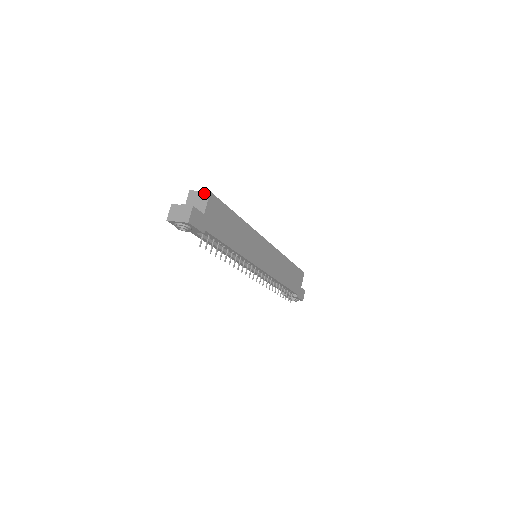
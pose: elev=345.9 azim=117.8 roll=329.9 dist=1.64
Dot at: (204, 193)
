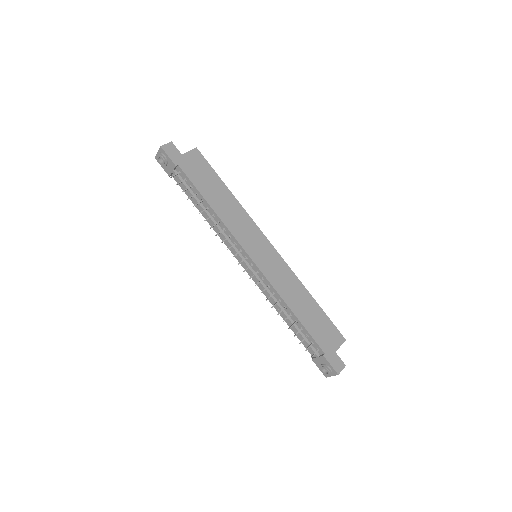
Dot at: occluded
